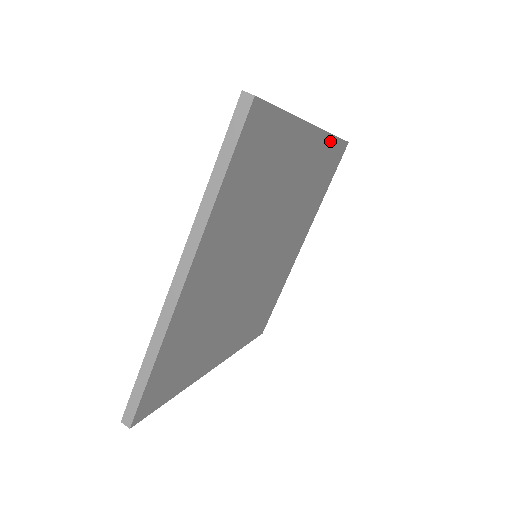
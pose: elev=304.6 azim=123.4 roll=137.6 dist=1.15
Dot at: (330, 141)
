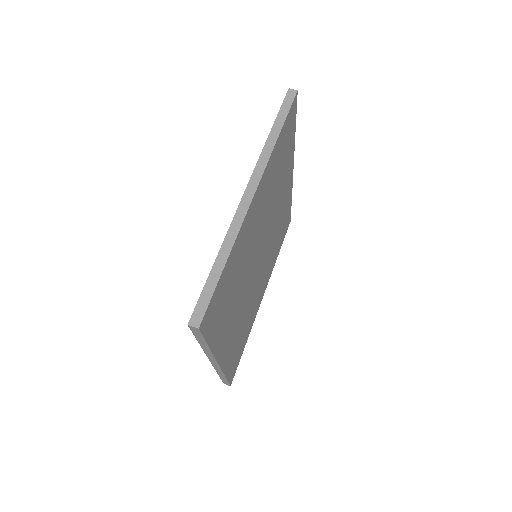
Dot at: (290, 200)
